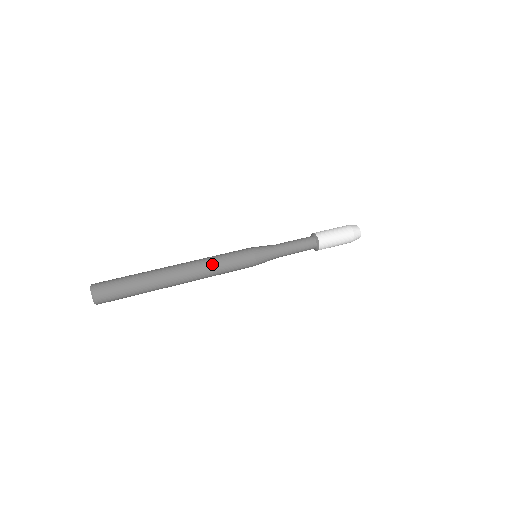
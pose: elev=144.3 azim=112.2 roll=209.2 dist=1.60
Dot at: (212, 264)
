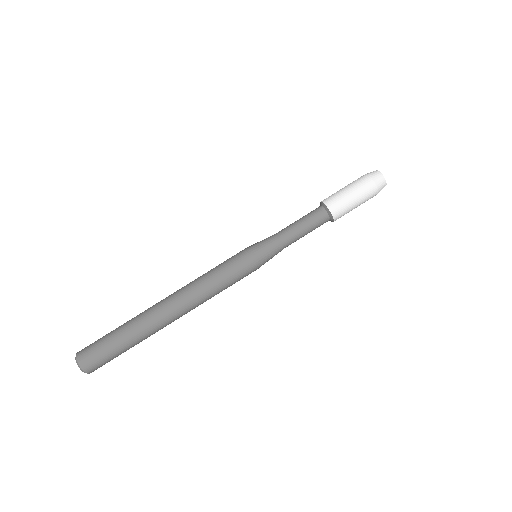
Dot at: (210, 297)
